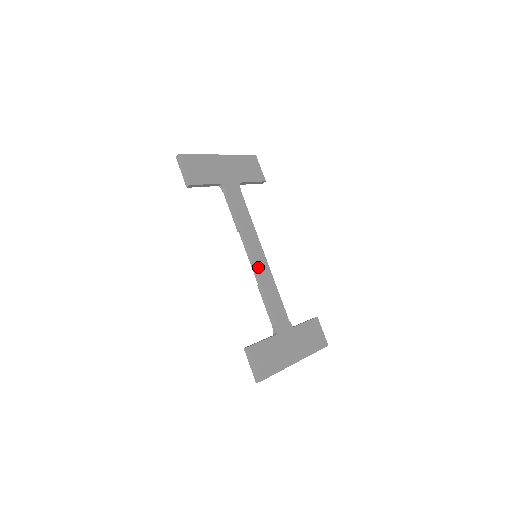
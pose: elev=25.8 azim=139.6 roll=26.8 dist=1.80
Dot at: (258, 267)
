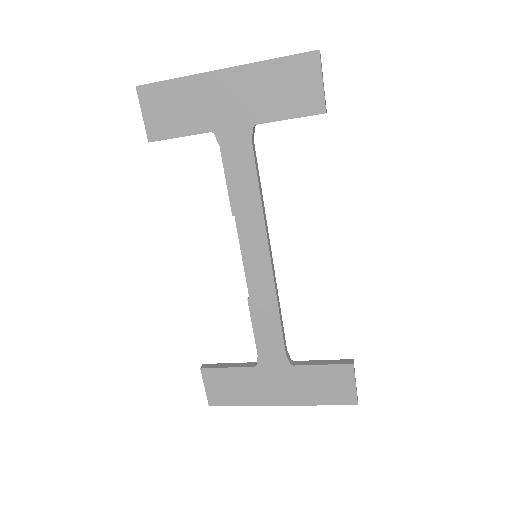
Dot at: (250, 275)
